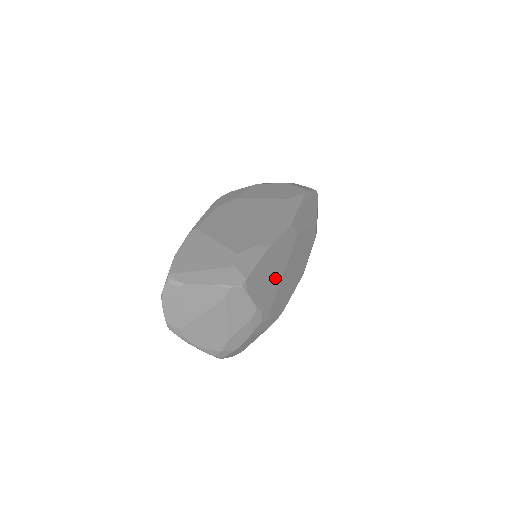
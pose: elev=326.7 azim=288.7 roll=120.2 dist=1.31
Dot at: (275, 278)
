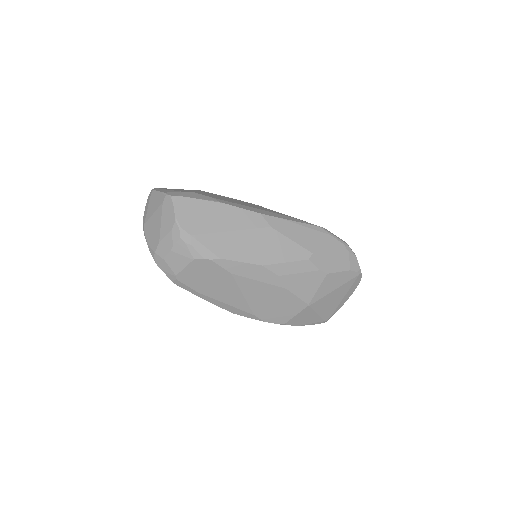
Dot at: (213, 224)
